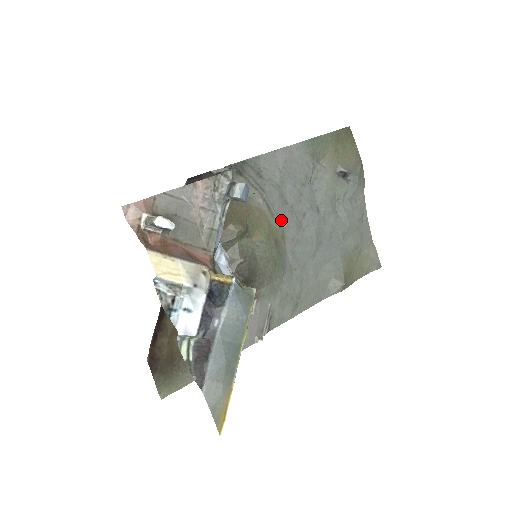
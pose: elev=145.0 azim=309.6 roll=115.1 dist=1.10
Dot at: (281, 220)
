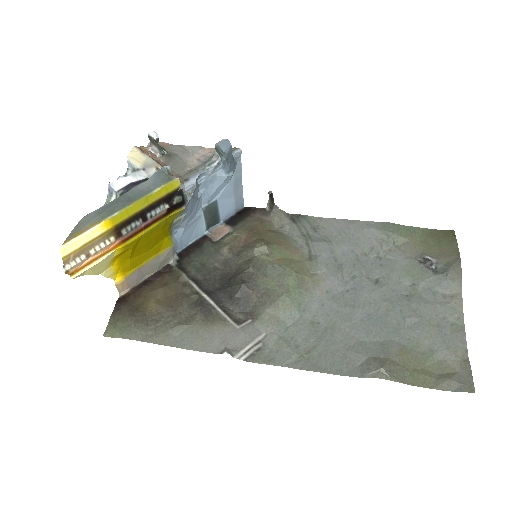
Dot at: (319, 267)
